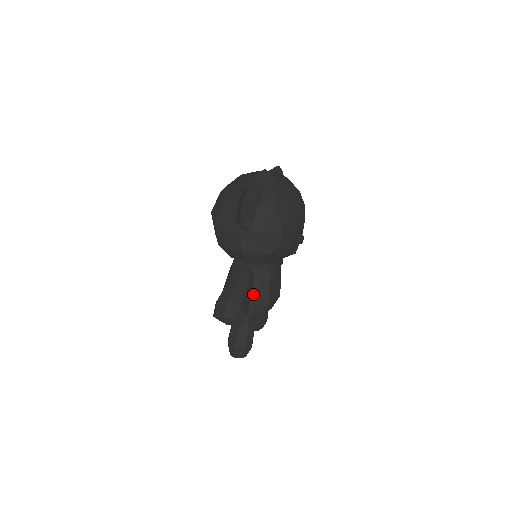
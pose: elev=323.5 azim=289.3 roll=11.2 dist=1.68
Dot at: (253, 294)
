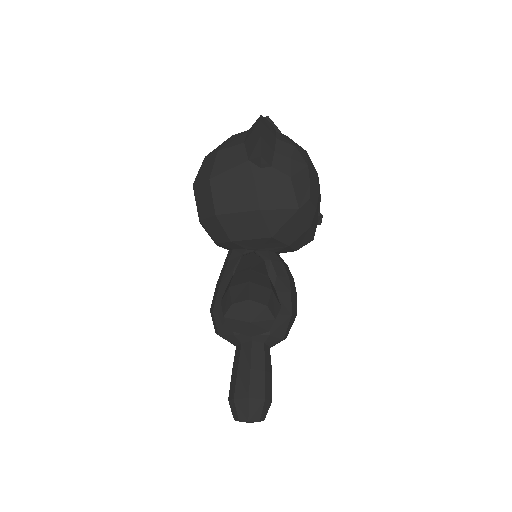
Dot at: occluded
